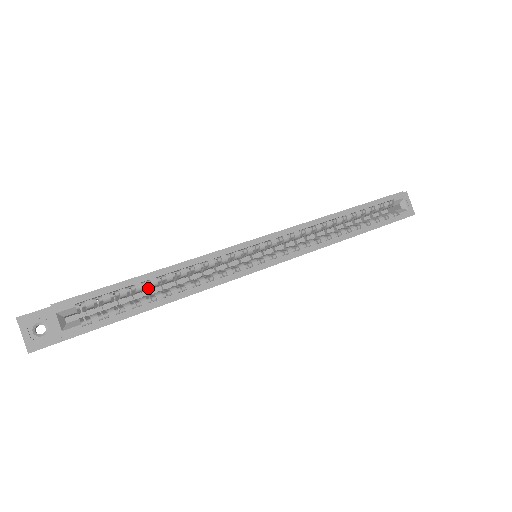
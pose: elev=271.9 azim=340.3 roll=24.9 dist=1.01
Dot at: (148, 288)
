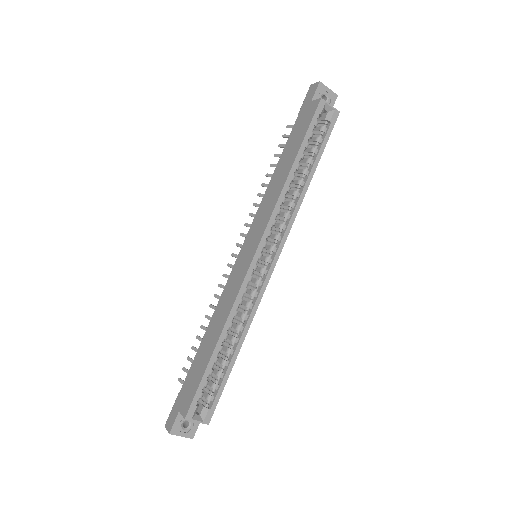
Dot at: occluded
